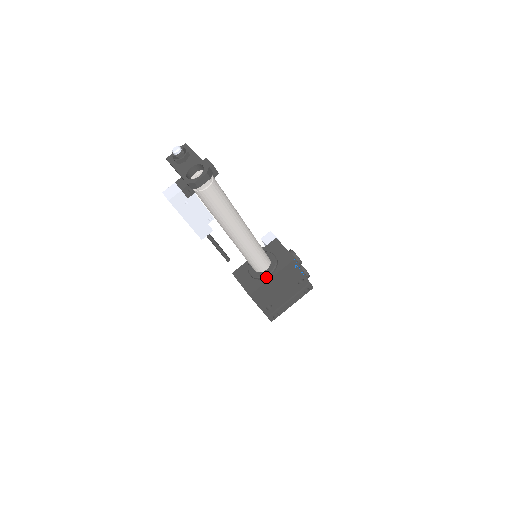
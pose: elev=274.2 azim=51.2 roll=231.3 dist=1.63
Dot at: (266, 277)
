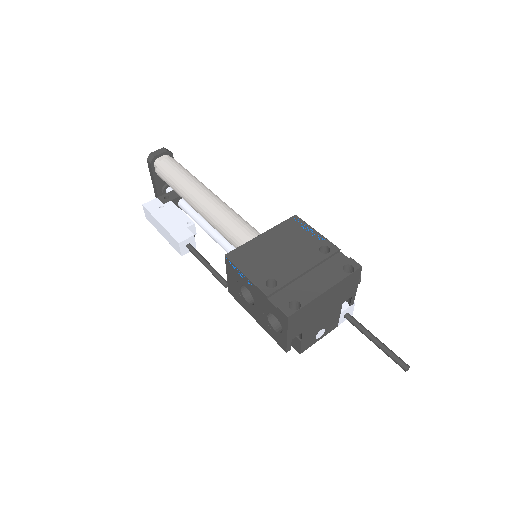
Dot at: occluded
